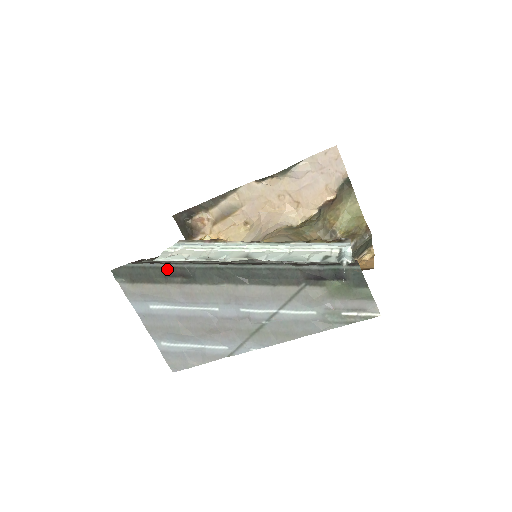
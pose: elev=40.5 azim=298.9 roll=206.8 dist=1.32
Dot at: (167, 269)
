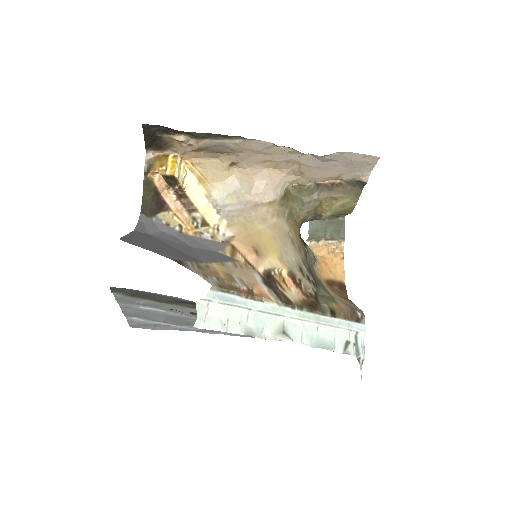
Dot at: (184, 301)
